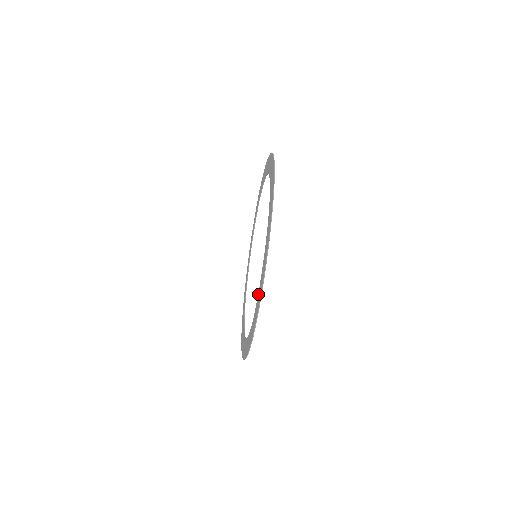
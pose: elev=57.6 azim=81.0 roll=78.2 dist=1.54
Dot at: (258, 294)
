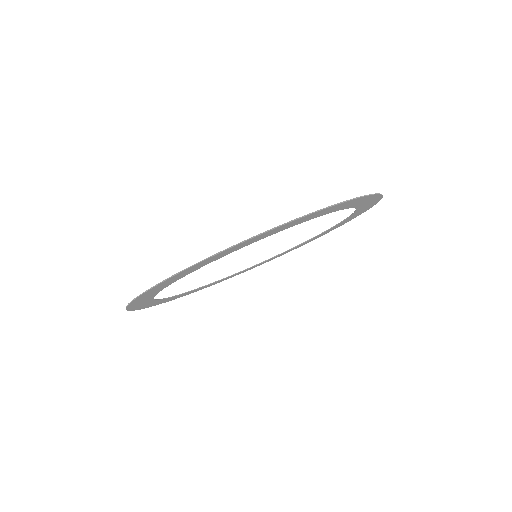
Dot at: occluded
